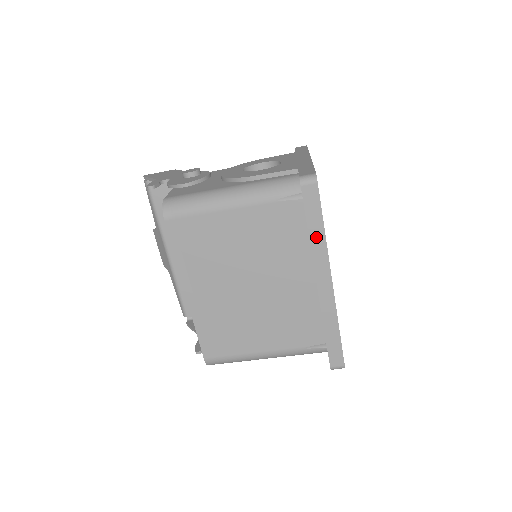
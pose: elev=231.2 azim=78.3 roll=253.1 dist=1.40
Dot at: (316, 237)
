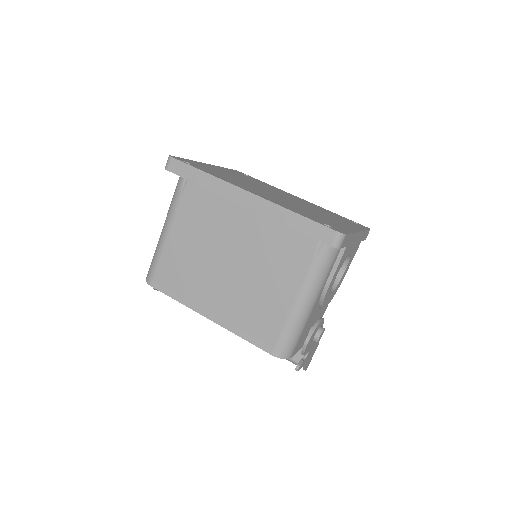
Dot at: (207, 182)
